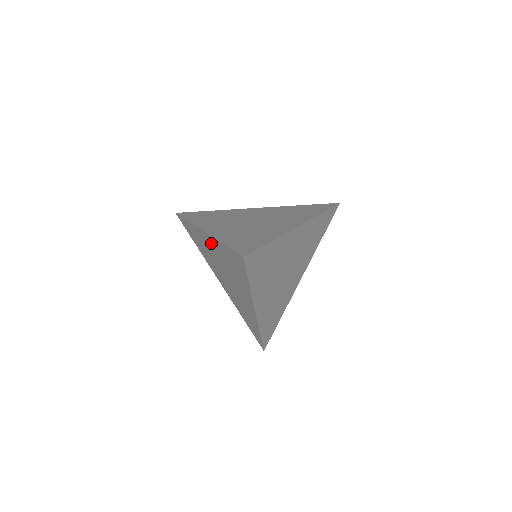
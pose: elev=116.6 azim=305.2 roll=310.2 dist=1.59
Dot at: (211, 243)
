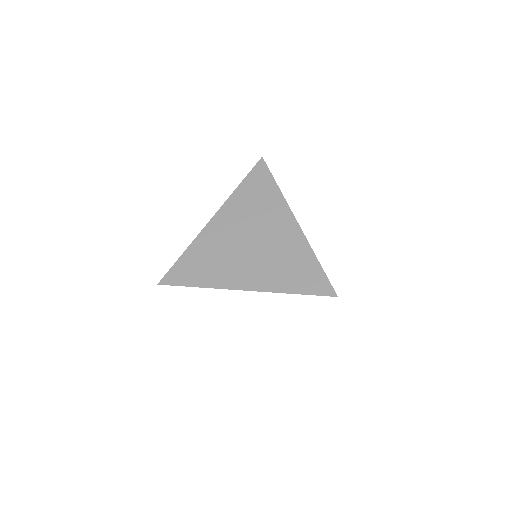
Dot at: occluded
